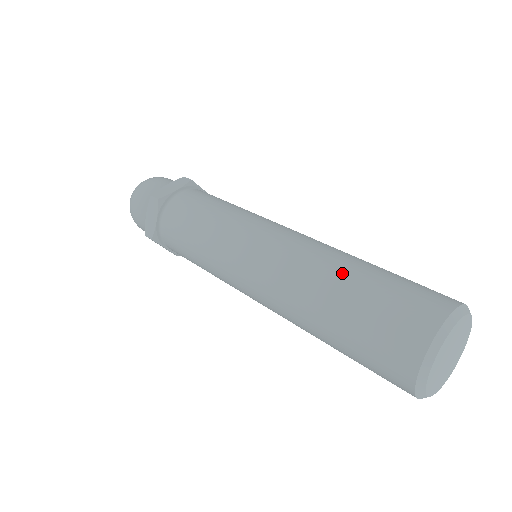
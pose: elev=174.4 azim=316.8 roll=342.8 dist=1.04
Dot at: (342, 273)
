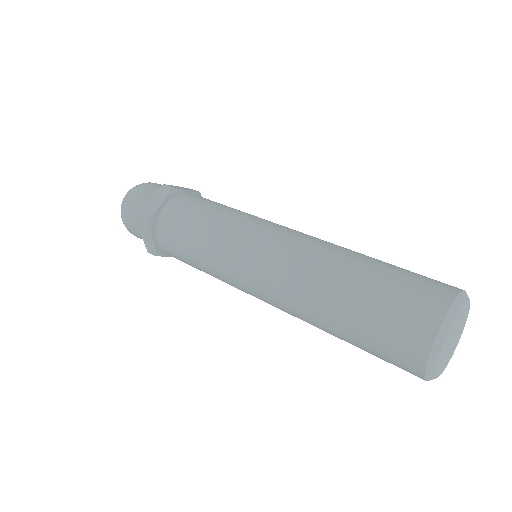
Dot at: (339, 283)
